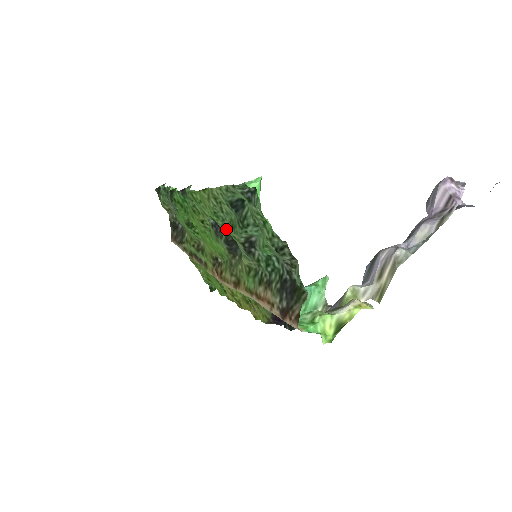
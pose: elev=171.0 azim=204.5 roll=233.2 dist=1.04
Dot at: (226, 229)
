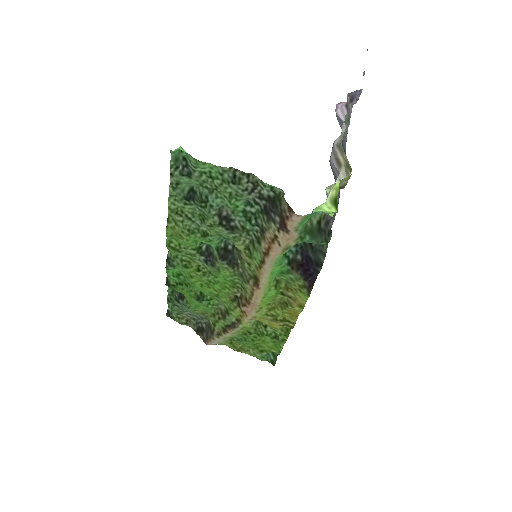
Dot at: (206, 235)
